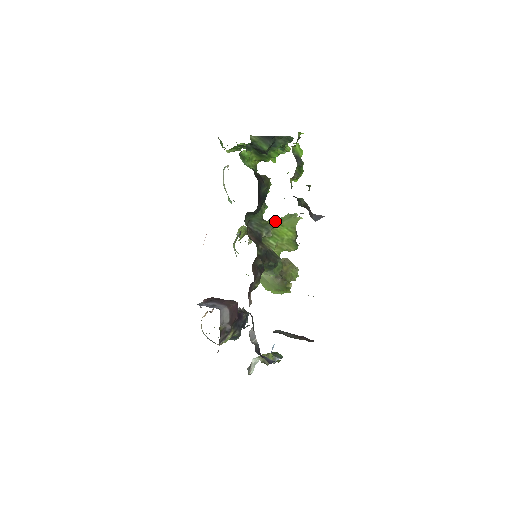
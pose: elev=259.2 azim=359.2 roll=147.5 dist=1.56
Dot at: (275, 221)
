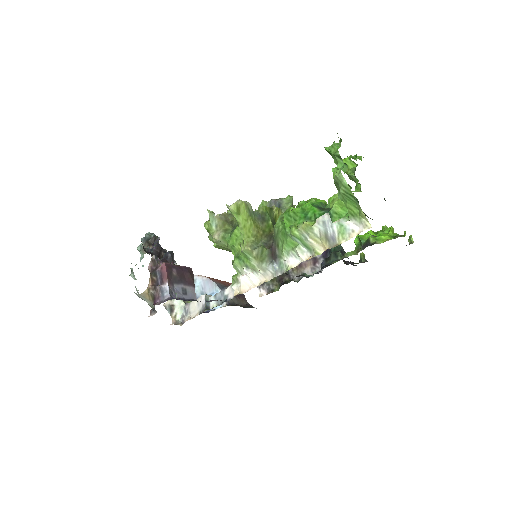
Dot at: (281, 213)
